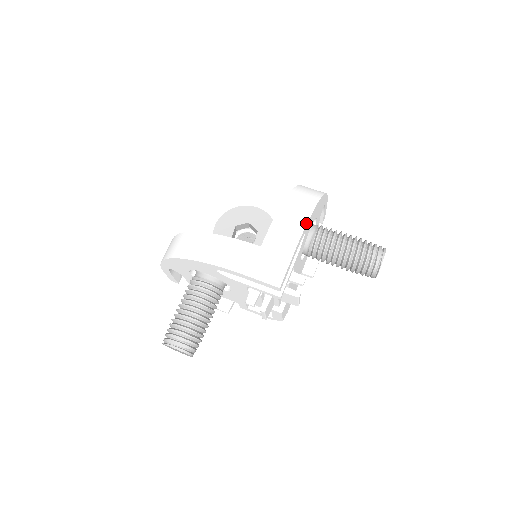
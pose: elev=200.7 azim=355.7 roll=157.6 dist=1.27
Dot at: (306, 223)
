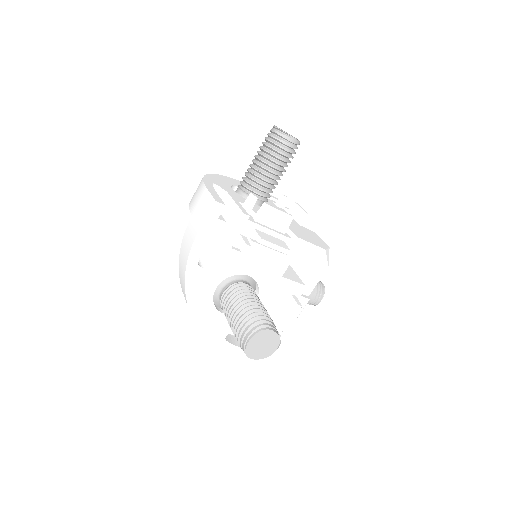
Dot at: (202, 178)
